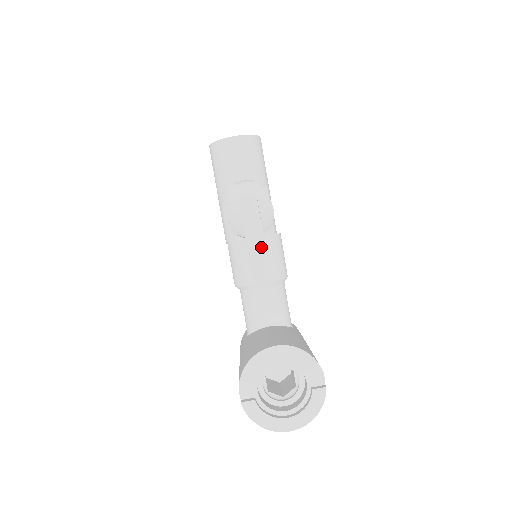
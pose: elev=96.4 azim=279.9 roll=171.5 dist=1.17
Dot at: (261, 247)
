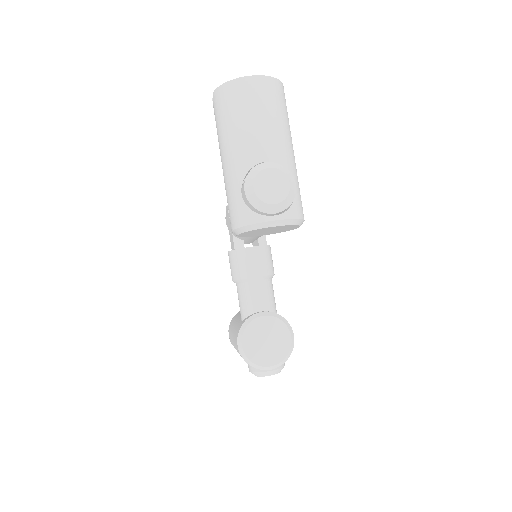
Dot at: occluded
